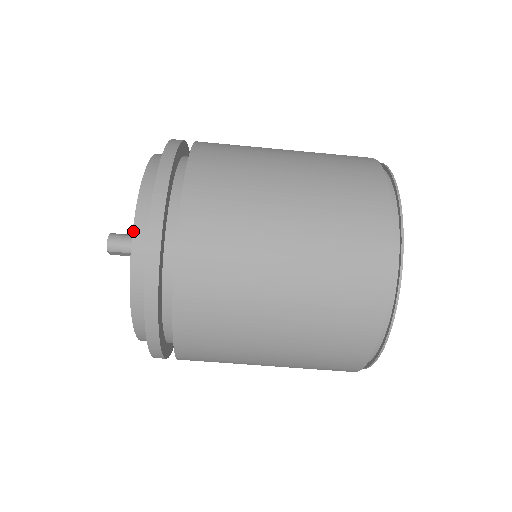
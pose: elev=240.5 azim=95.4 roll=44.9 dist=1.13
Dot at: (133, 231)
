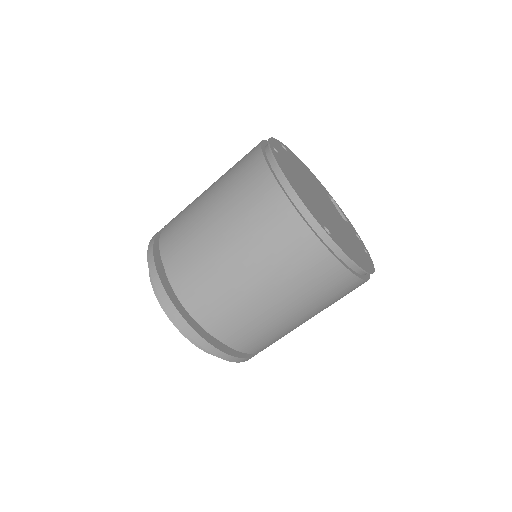
Dot at: occluded
